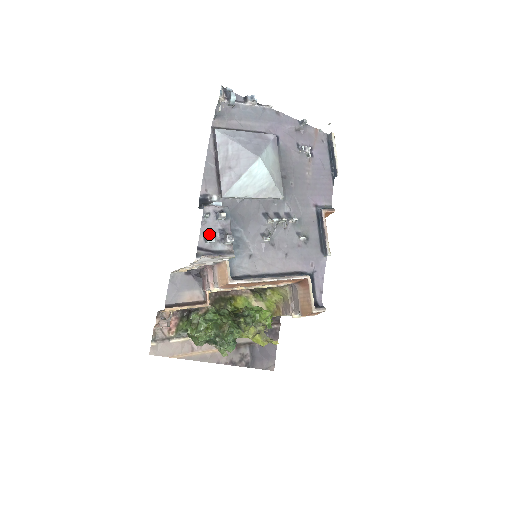
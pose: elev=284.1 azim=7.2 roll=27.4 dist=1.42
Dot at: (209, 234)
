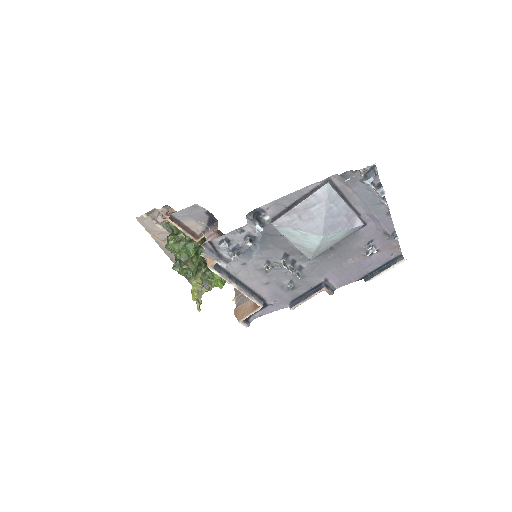
Dot at: (226, 243)
